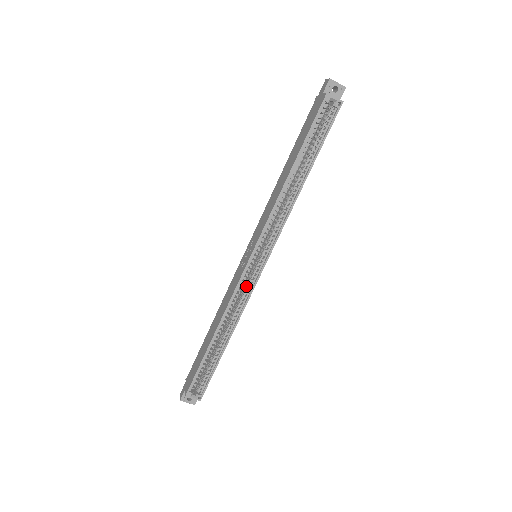
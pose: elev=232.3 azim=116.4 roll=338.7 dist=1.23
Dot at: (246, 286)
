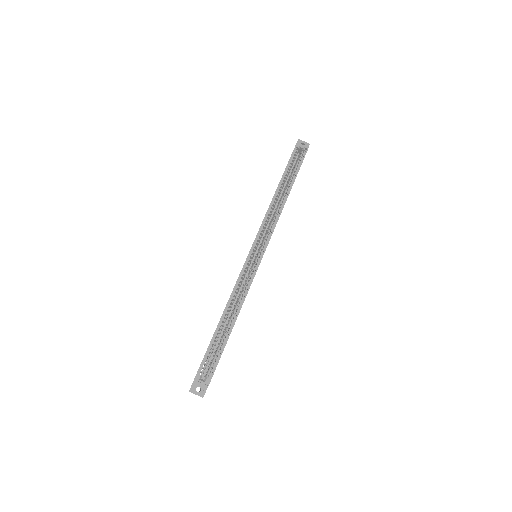
Dot at: (249, 274)
